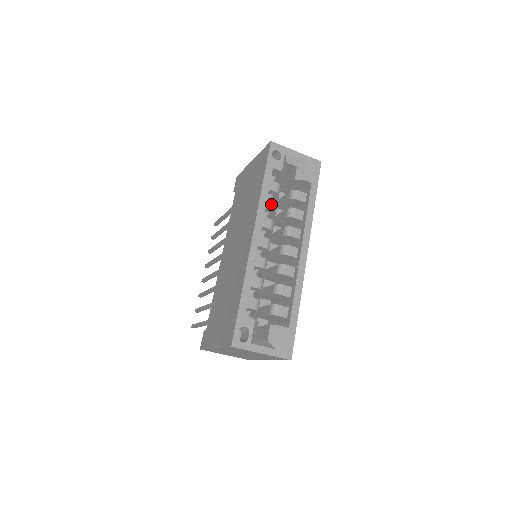
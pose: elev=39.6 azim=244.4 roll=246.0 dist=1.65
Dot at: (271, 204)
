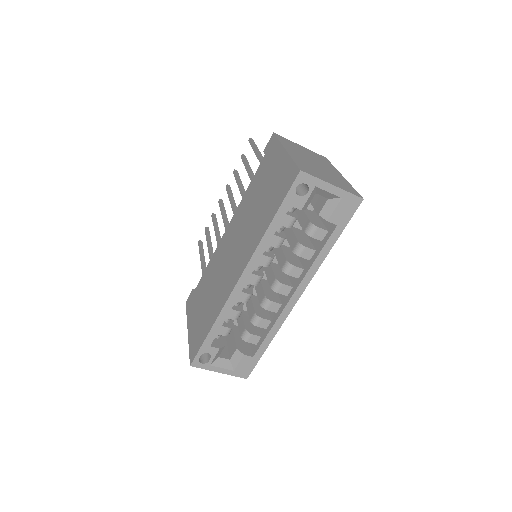
Dot at: (276, 241)
